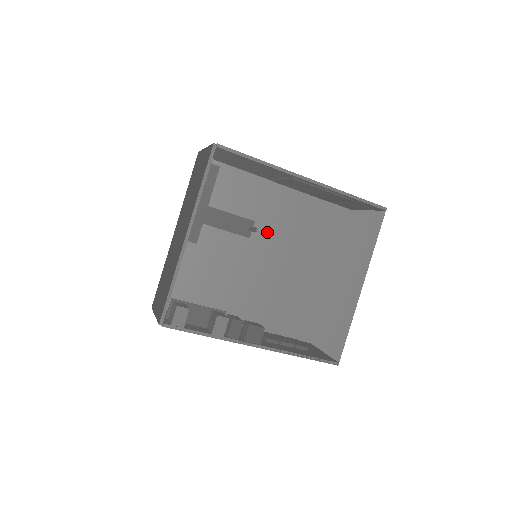
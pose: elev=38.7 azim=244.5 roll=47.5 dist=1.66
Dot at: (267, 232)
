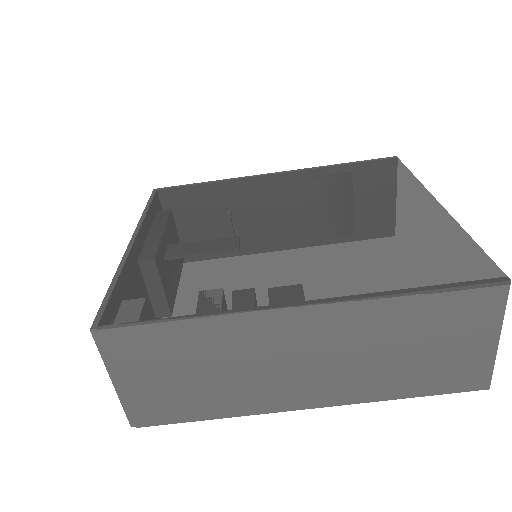
Dot at: (245, 210)
